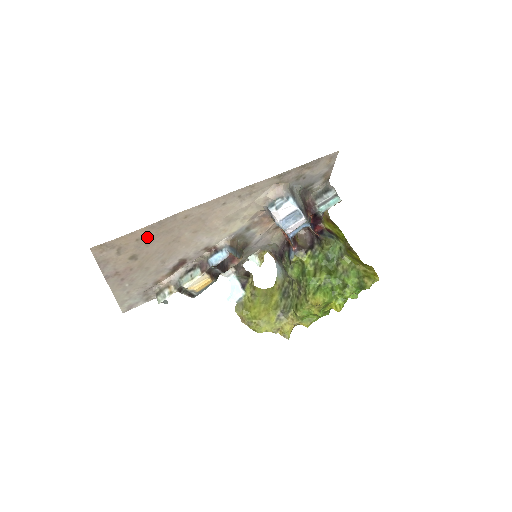
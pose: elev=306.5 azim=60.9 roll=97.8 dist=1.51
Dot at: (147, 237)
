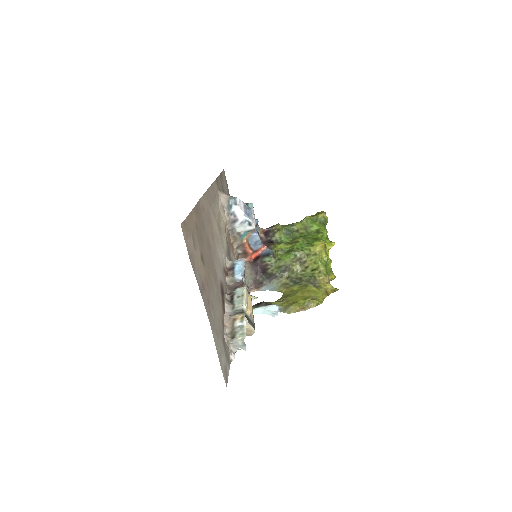
Dot at: (198, 228)
